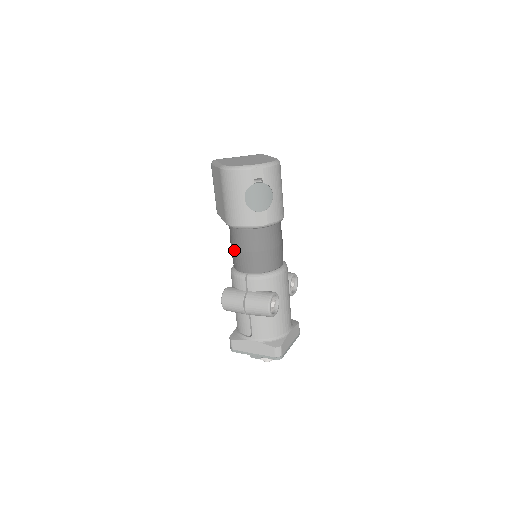
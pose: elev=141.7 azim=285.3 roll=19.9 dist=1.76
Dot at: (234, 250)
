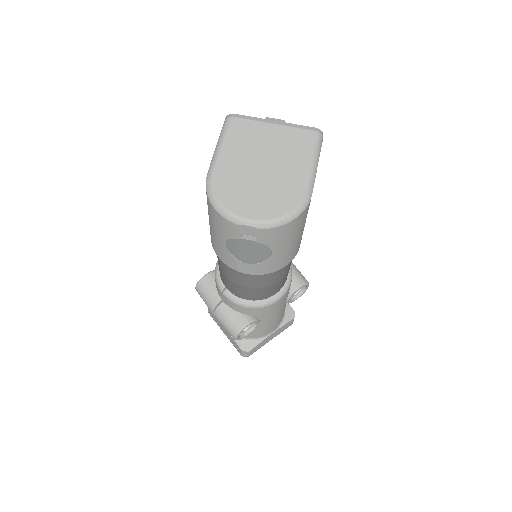
Dot at: occluded
